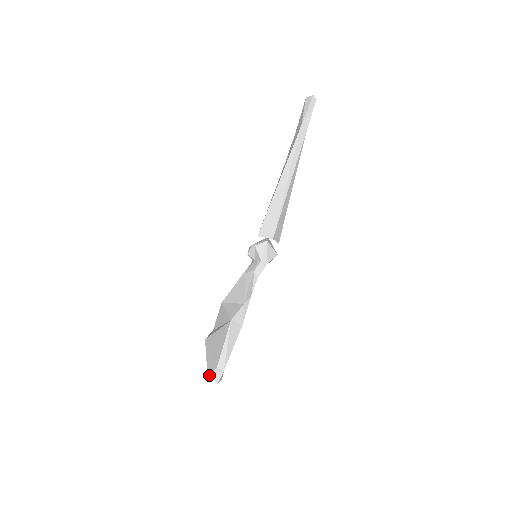
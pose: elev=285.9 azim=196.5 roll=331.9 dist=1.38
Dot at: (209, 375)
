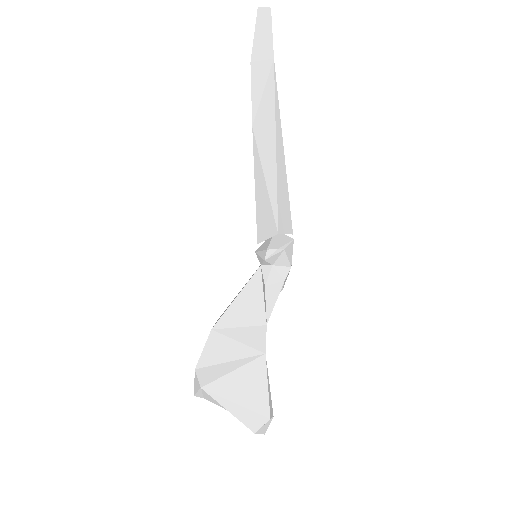
Dot at: (256, 432)
